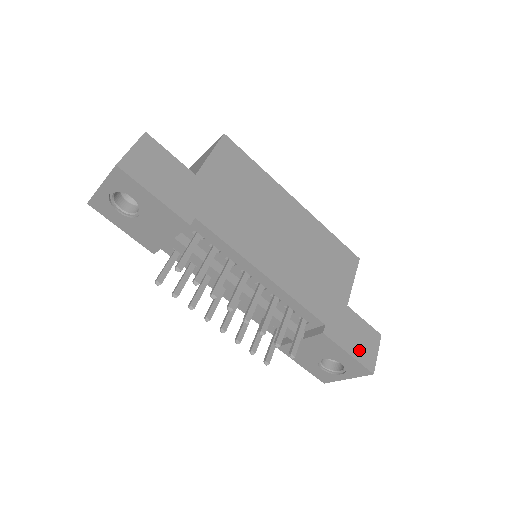
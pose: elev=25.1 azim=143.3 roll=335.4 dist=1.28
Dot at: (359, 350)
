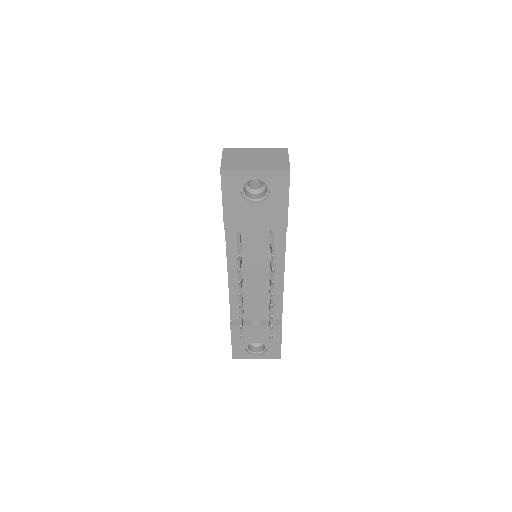
Dot at: occluded
